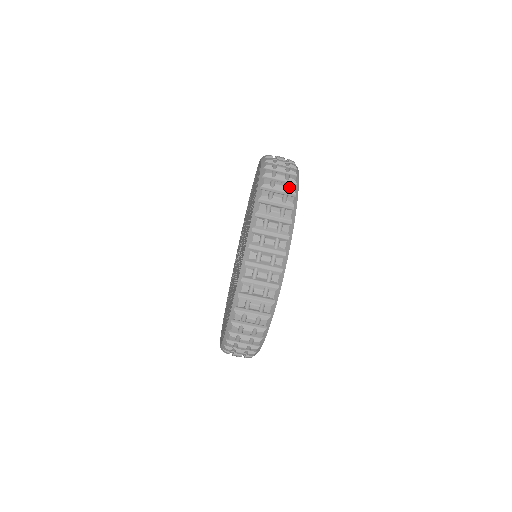
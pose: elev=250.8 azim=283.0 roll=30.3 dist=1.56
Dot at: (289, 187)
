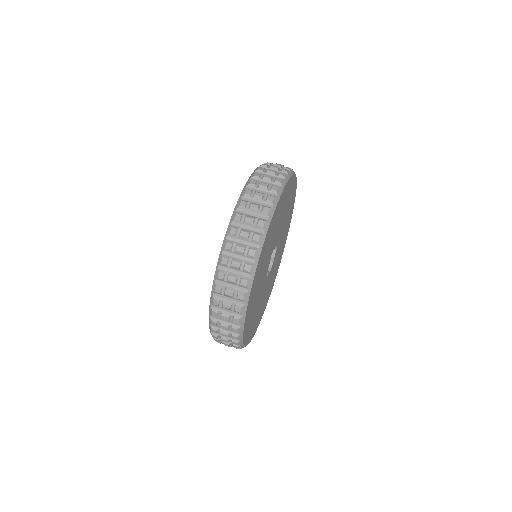
Dot at: occluded
